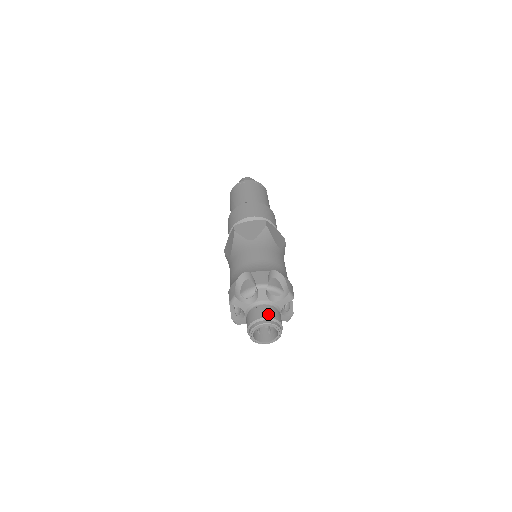
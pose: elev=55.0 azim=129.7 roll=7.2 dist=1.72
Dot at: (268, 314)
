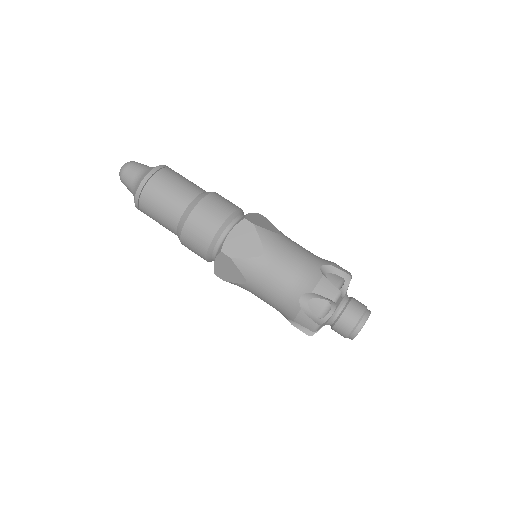
Dot at: (358, 312)
